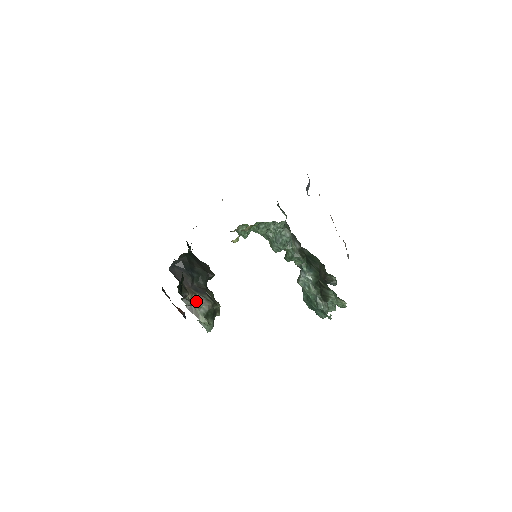
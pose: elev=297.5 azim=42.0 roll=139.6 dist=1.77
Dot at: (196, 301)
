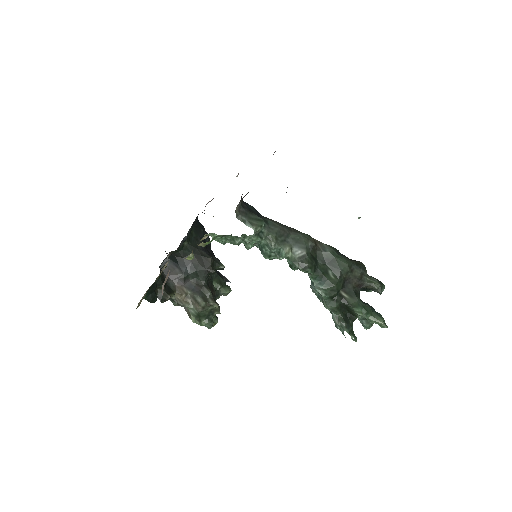
Dot at: (186, 301)
